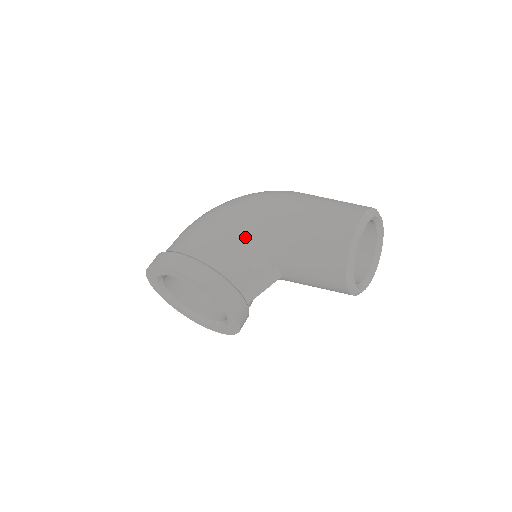
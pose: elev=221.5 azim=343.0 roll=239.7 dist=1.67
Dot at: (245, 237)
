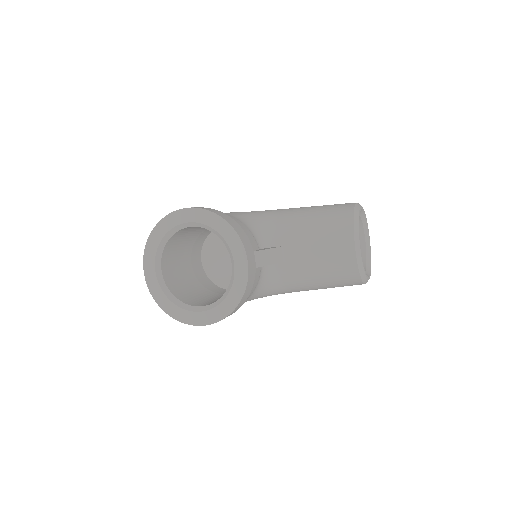
Dot at: (253, 220)
